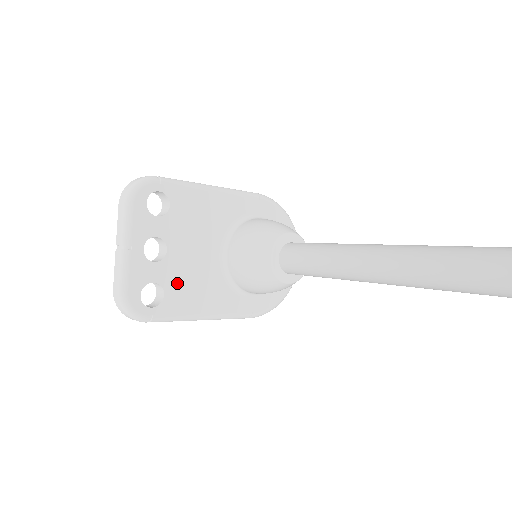
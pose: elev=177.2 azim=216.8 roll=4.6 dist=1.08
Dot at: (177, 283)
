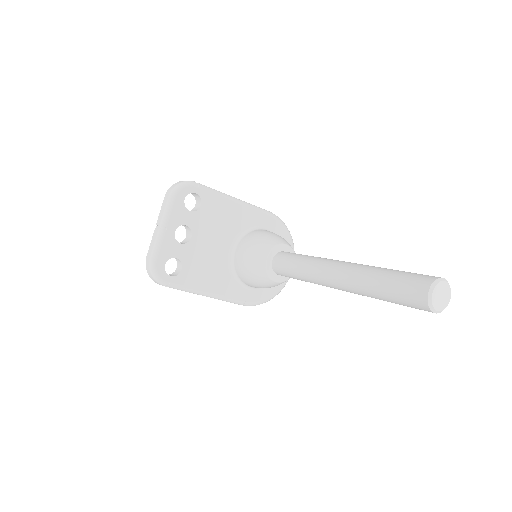
Dot at: (193, 263)
